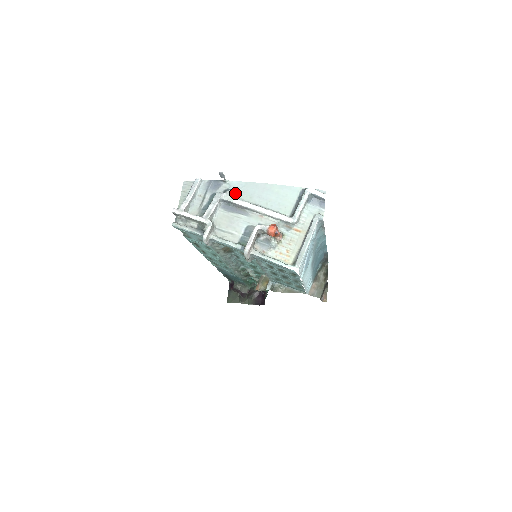
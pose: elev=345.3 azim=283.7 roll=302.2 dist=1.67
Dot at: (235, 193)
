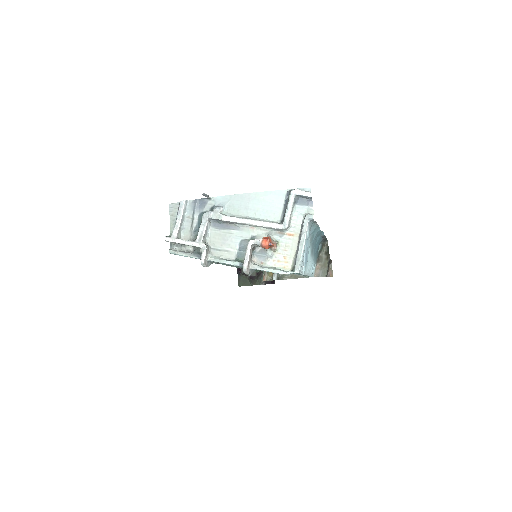
Dot at: (222, 209)
